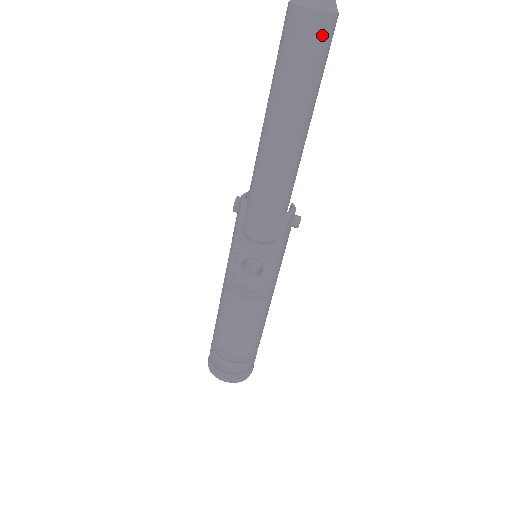
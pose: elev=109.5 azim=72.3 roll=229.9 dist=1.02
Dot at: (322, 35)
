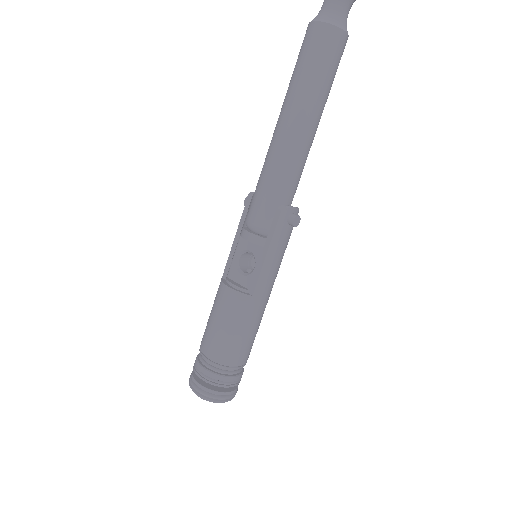
Dot at: (326, 42)
